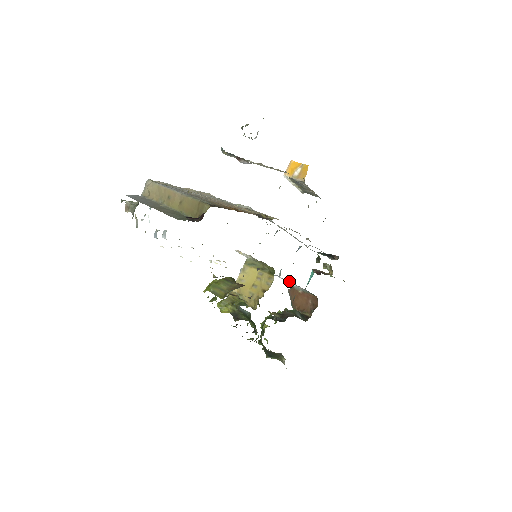
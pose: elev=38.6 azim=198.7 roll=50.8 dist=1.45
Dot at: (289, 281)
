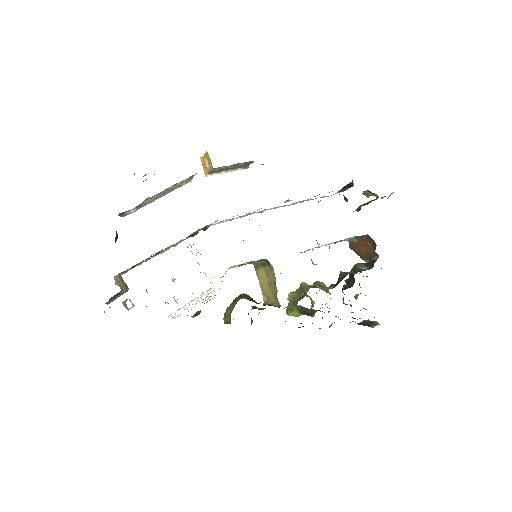
Dot at: (327, 244)
